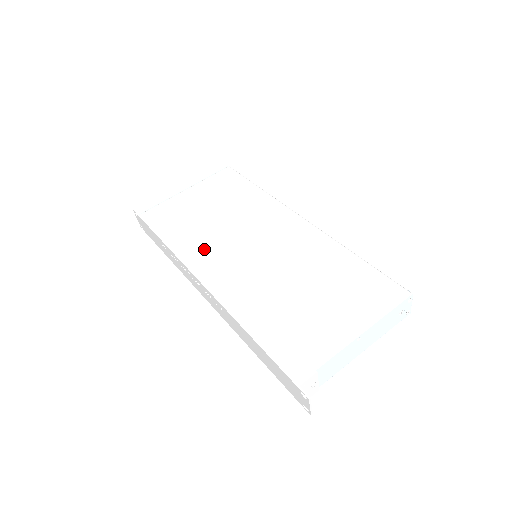
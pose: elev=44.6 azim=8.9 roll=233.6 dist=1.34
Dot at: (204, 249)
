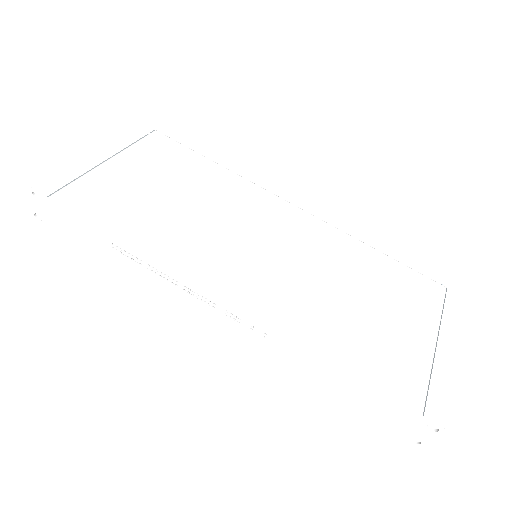
Dot at: (197, 250)
